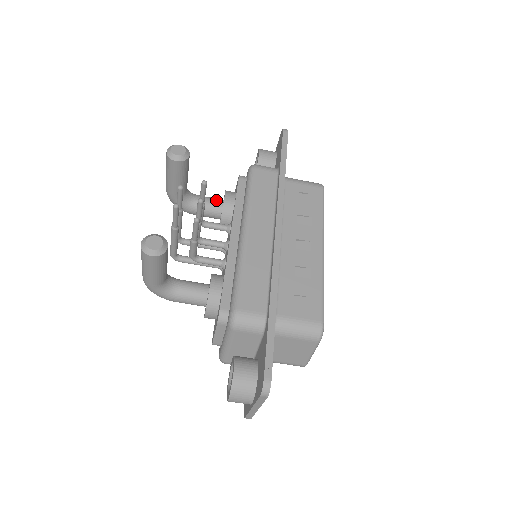
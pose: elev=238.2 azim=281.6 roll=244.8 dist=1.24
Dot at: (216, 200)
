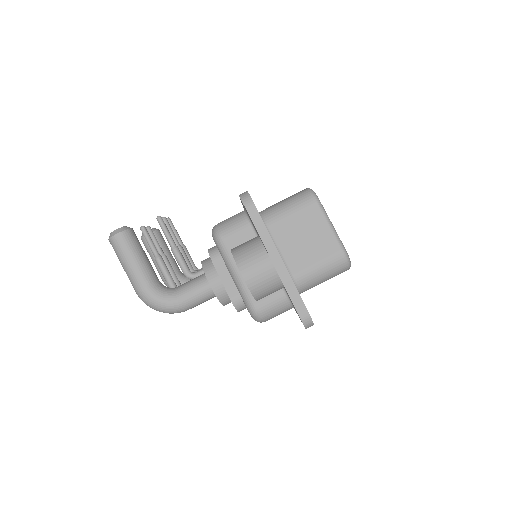
Dot at: occluded
